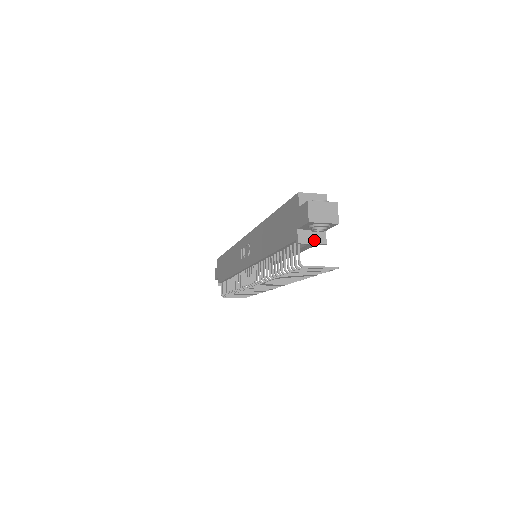
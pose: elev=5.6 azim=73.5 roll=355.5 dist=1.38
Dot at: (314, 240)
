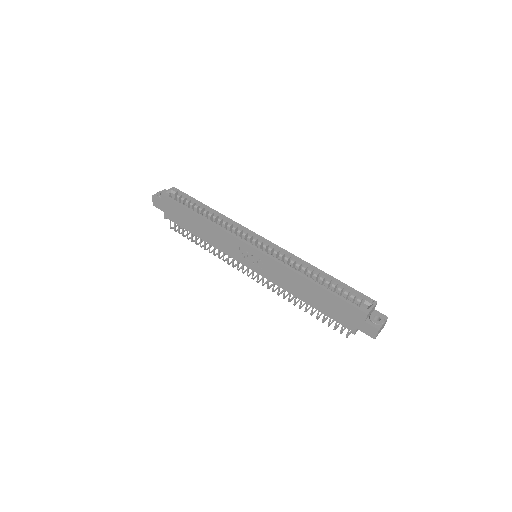
Dot at: occluded
